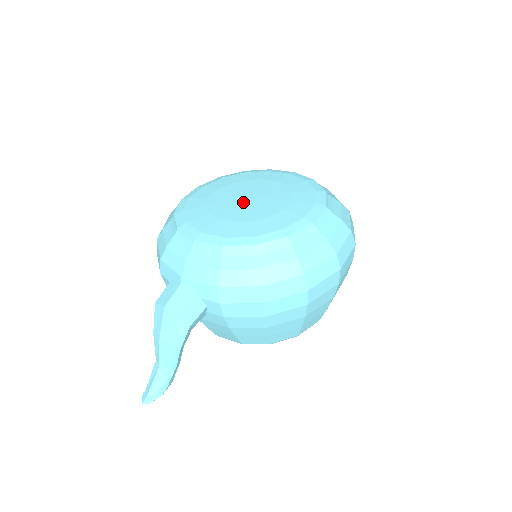
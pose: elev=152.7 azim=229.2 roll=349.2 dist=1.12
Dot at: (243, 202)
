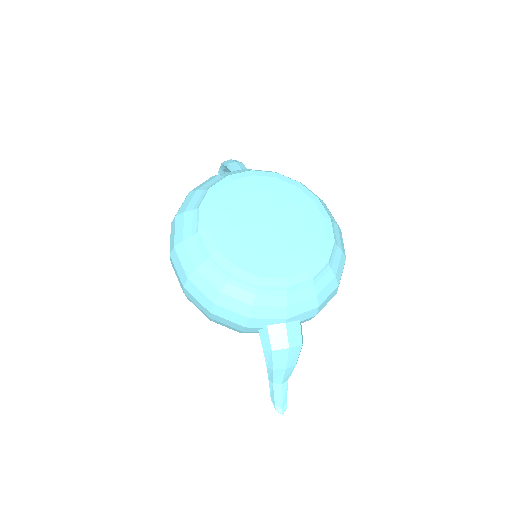
Dot at: (271, 229)
